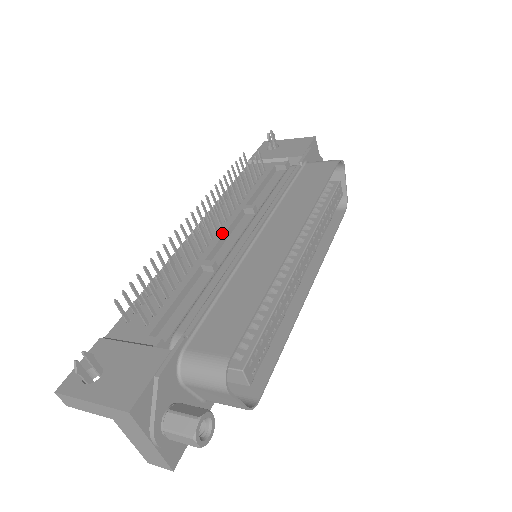
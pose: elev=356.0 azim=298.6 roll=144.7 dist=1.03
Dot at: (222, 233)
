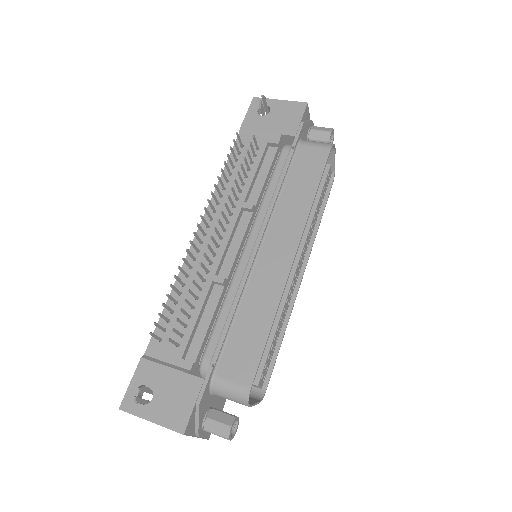
Dot at: (226, 240)
